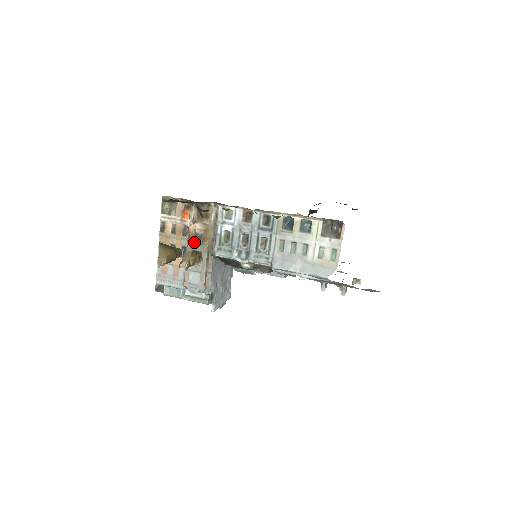
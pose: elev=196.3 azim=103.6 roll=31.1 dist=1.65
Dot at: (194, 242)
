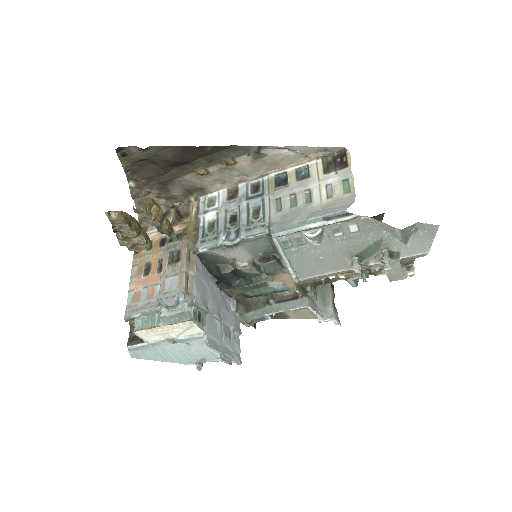
Dot at: (171, 241)
